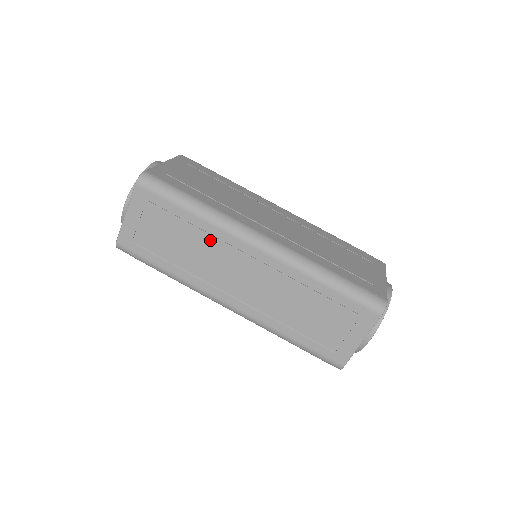
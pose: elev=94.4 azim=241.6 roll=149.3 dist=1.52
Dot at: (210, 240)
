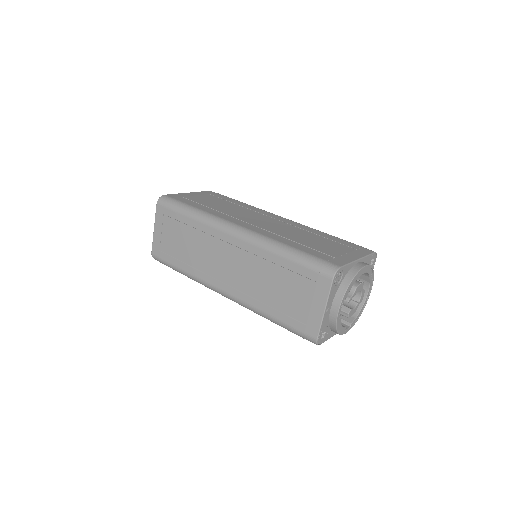
Dot at: (203, 237)
